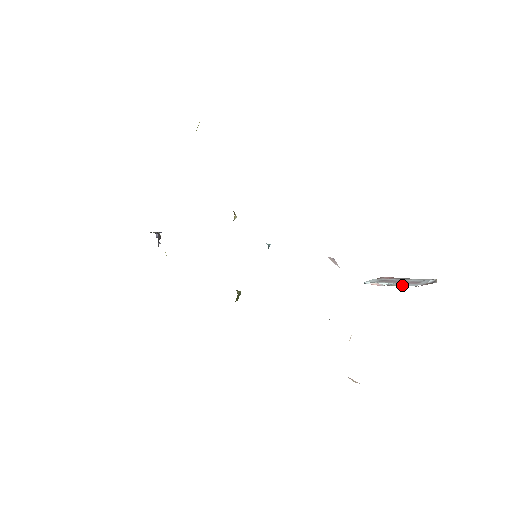
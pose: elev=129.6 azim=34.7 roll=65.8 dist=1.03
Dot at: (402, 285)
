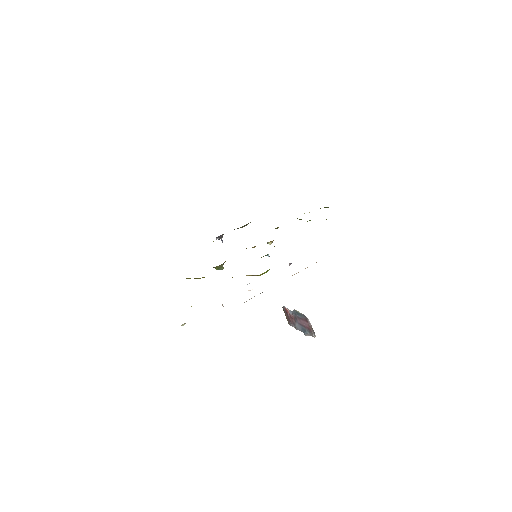
Dot at: occluded
